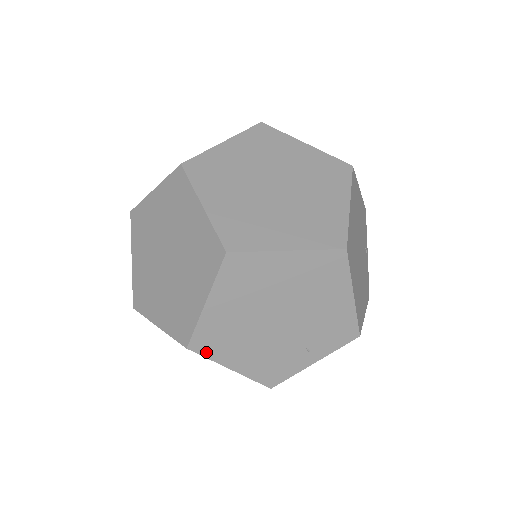
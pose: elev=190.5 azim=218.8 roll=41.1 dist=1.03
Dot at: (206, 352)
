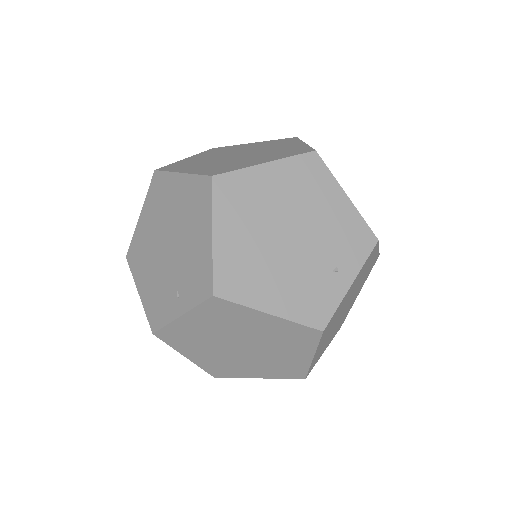
Dot at: (132, 266)
